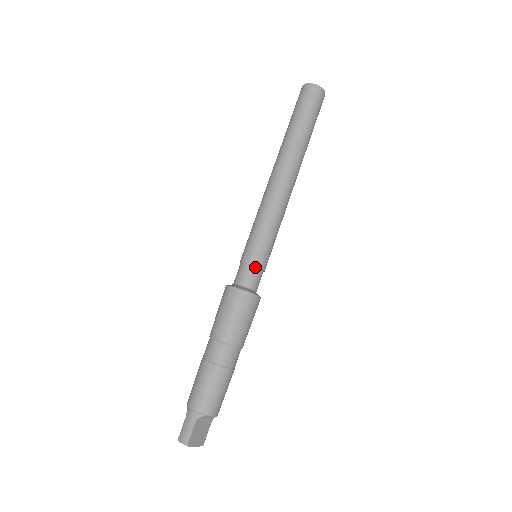
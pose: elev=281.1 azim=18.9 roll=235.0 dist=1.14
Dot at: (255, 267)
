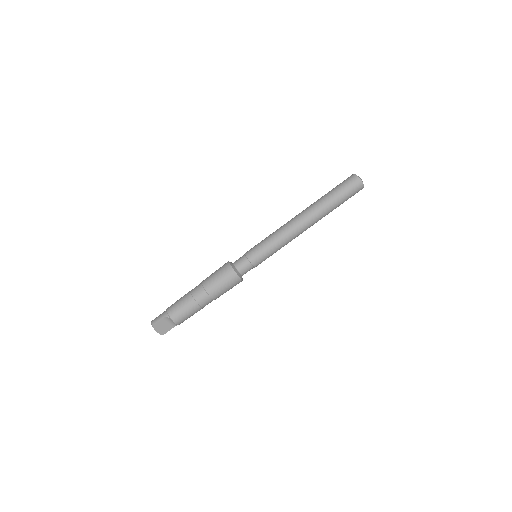
Dot at: (248, 260)
